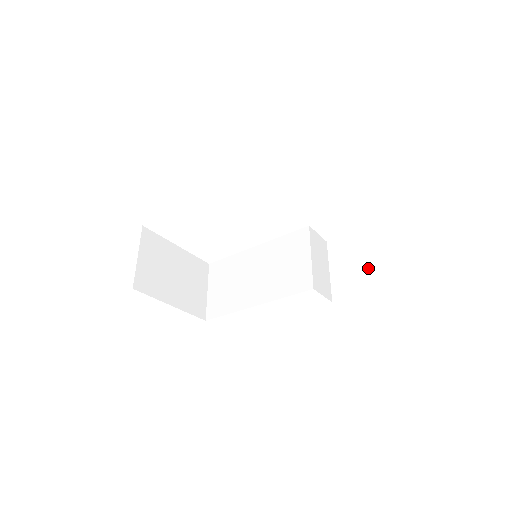
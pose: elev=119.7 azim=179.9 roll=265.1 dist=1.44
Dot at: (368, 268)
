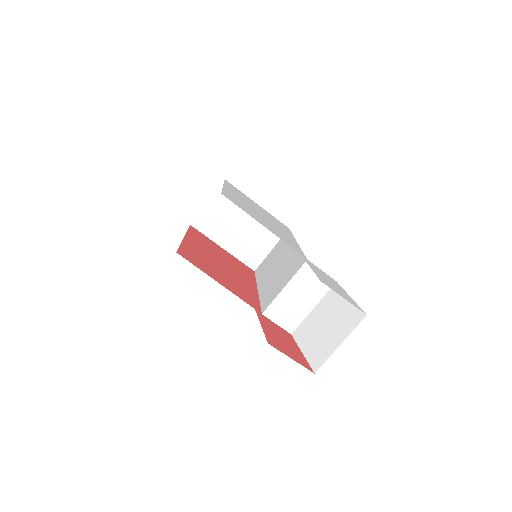
Dot at: (327, 334)
